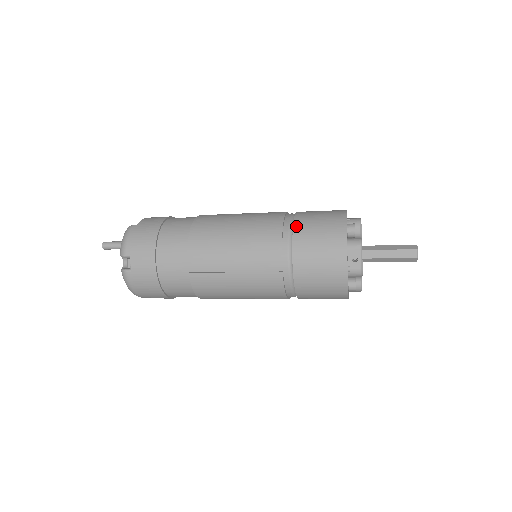
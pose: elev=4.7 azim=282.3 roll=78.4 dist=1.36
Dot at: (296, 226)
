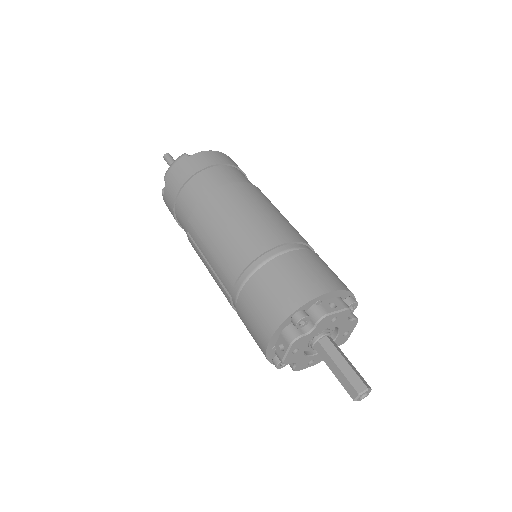
Dot at: (262, 270)
